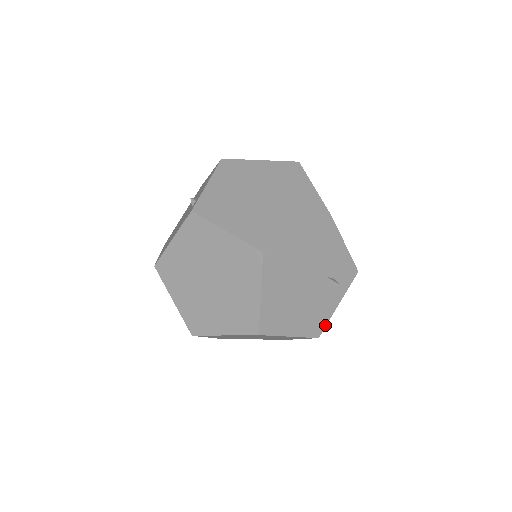
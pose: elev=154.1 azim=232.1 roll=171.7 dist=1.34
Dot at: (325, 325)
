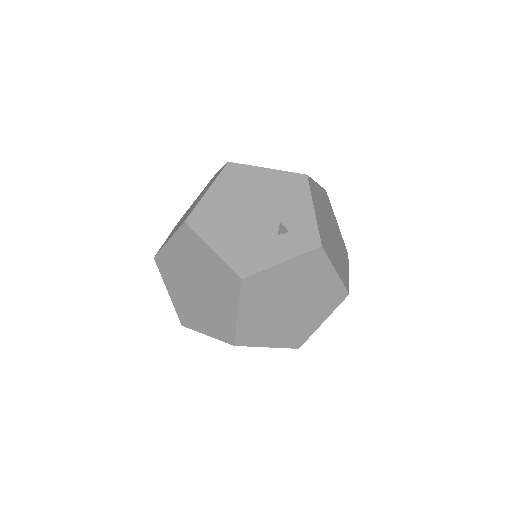
Dot at: (256, 272)
